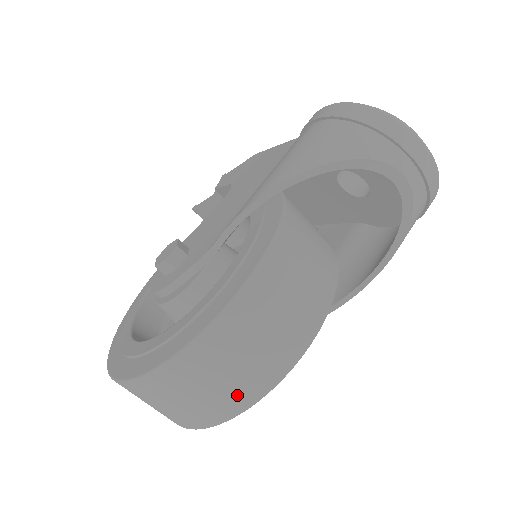
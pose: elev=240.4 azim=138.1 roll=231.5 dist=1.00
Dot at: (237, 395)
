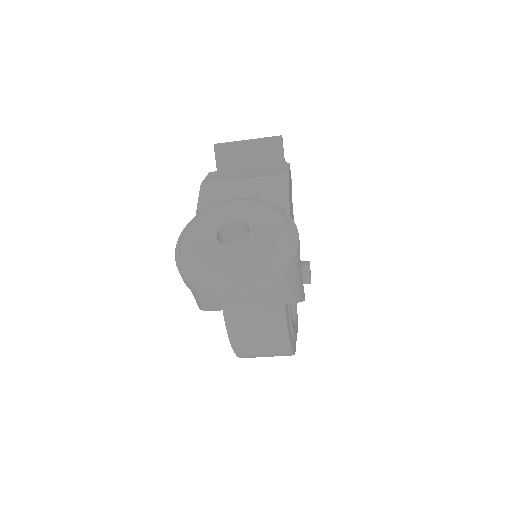
Dot at: occluded
